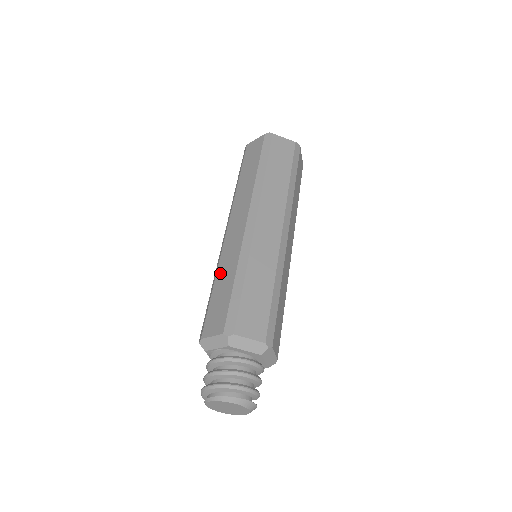
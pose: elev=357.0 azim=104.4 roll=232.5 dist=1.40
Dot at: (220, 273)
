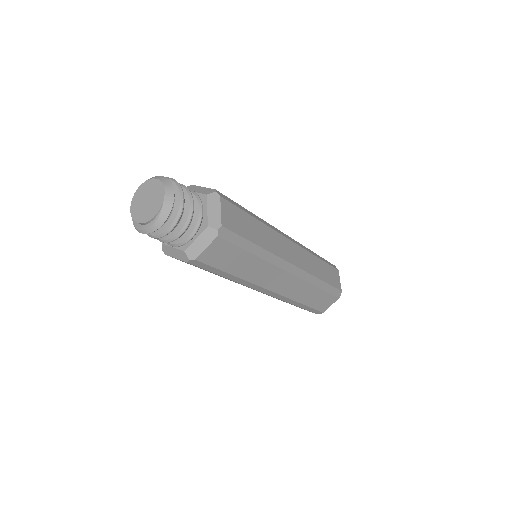
Dot at: occluded
